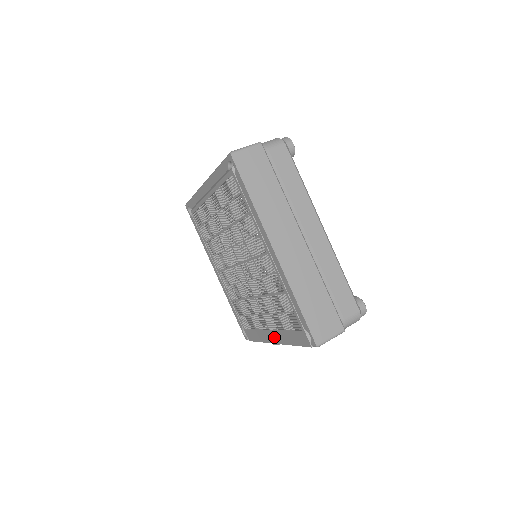
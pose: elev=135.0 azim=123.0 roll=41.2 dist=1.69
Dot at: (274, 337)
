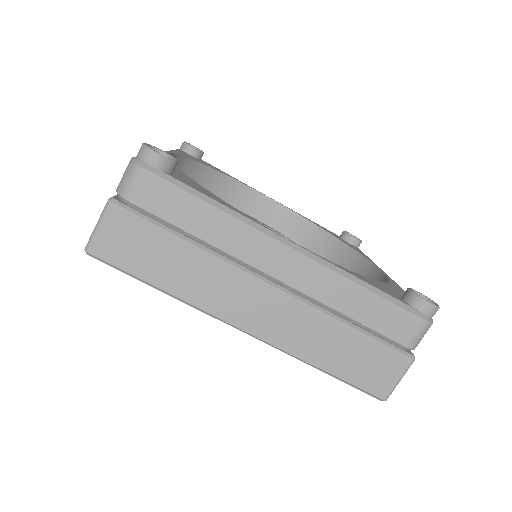
Dot at: occluded
